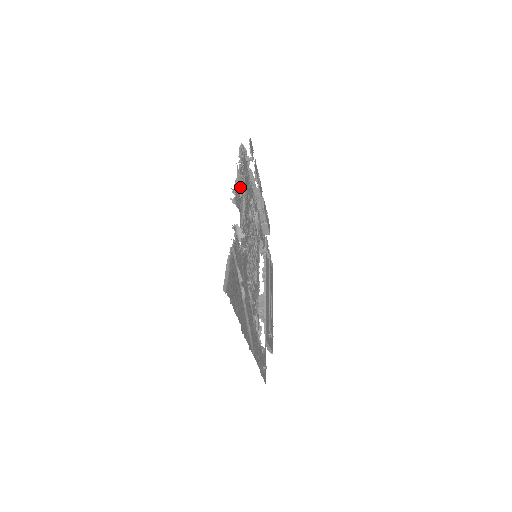
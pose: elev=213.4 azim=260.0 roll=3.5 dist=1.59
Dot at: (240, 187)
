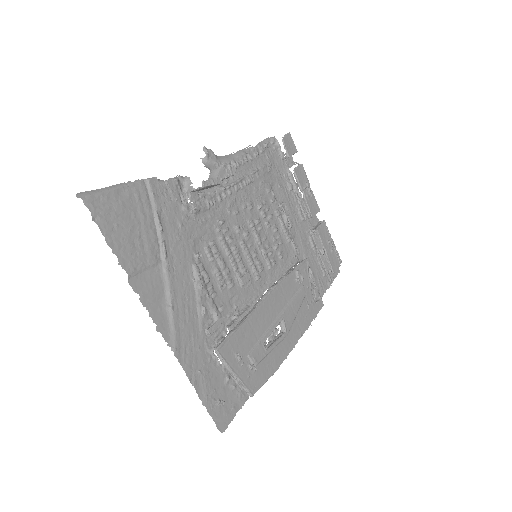
Dot at: (236, 162)
